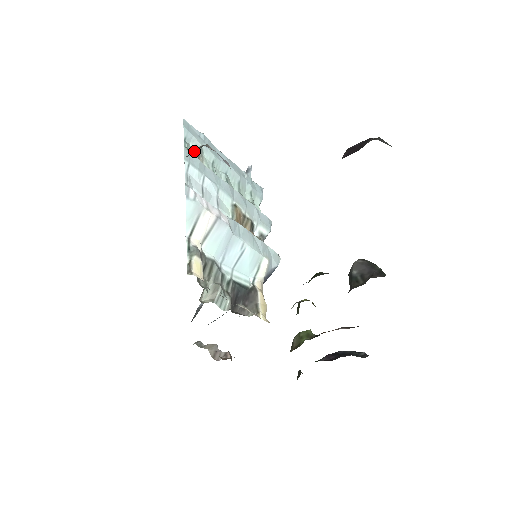
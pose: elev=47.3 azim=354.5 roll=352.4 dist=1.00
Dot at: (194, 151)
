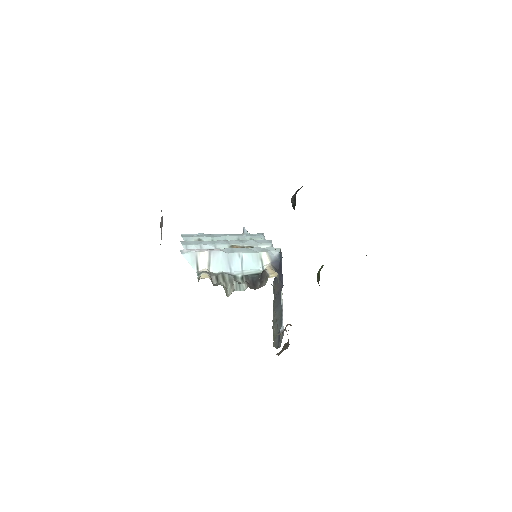
Dot at: occluded
